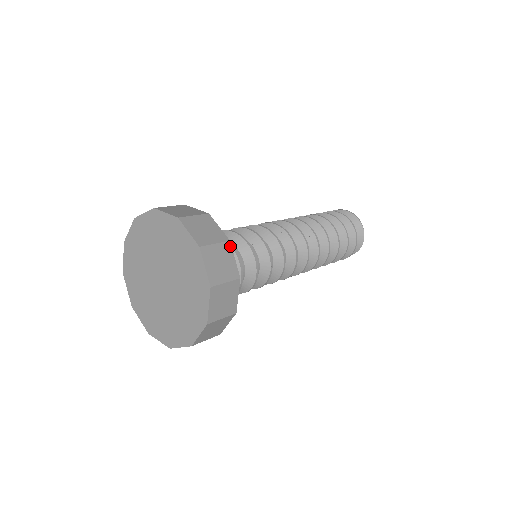
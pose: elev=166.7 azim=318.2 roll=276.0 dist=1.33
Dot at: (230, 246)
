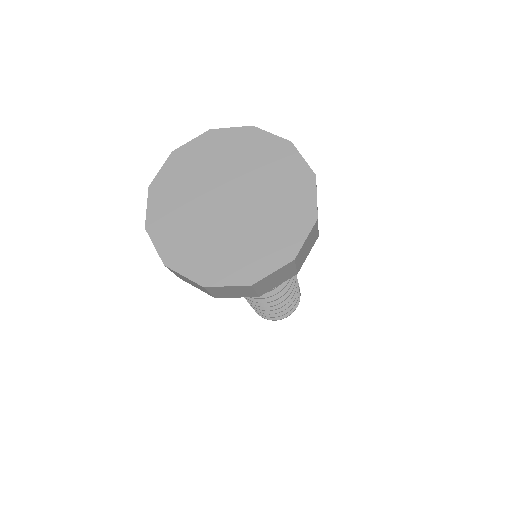
Dot at: occluded
